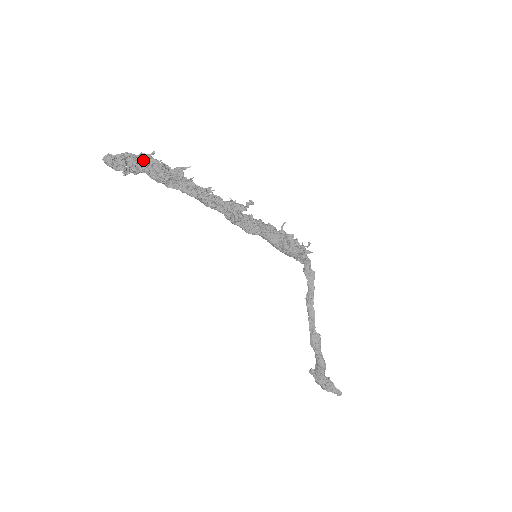
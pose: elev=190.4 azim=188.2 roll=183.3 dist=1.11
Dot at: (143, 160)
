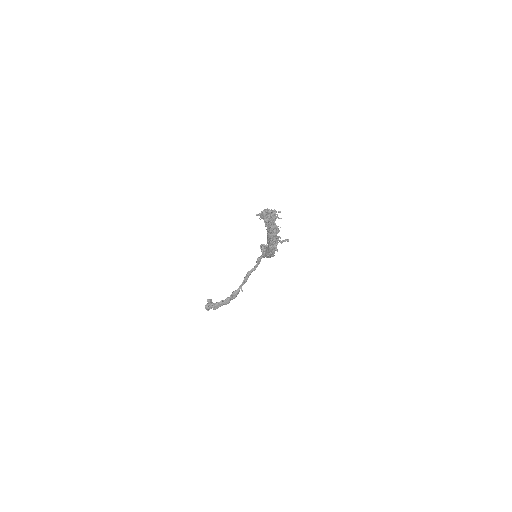
Dot at: (272, 213)
